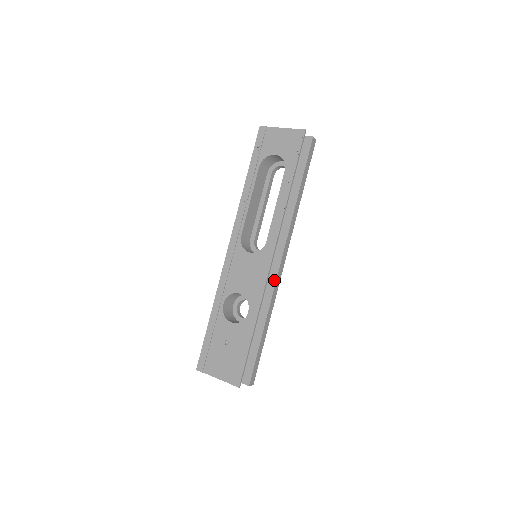
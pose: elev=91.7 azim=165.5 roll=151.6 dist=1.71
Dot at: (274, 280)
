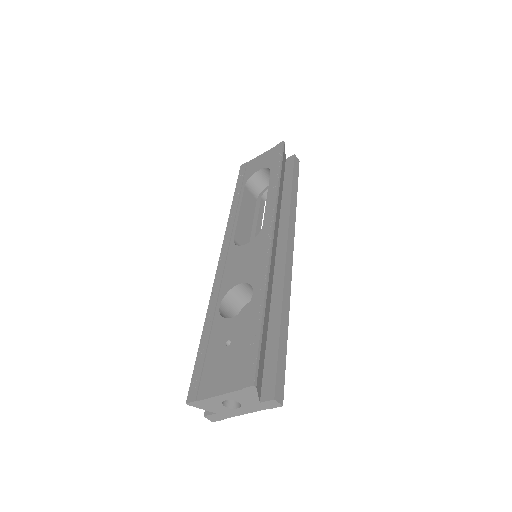
Dot at: (283, 265)
